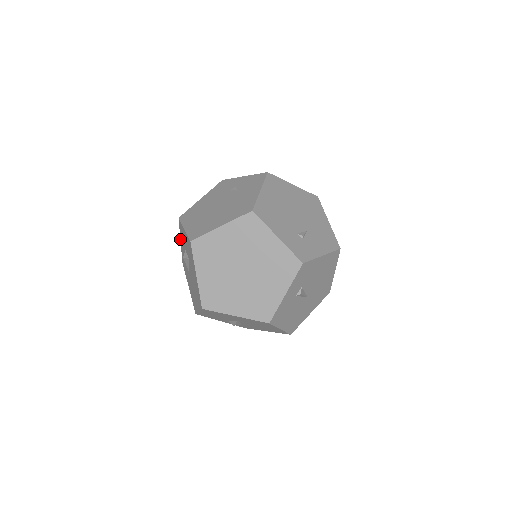
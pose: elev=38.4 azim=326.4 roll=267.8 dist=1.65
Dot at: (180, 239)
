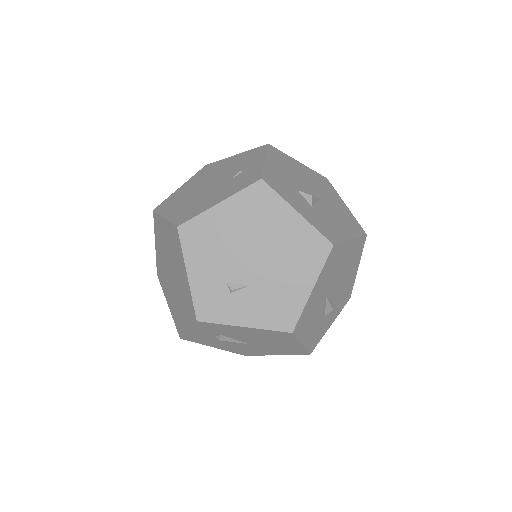
Dot at: occluded
